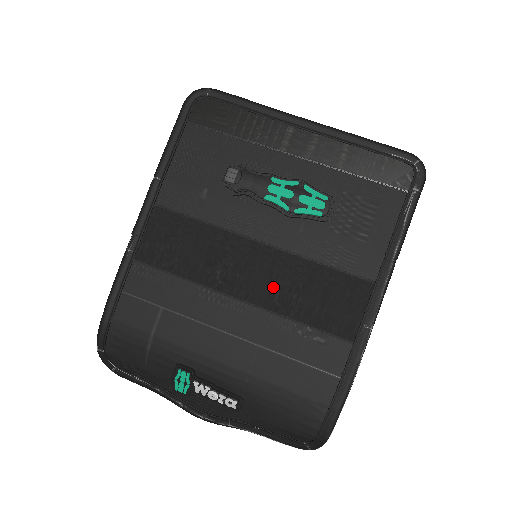
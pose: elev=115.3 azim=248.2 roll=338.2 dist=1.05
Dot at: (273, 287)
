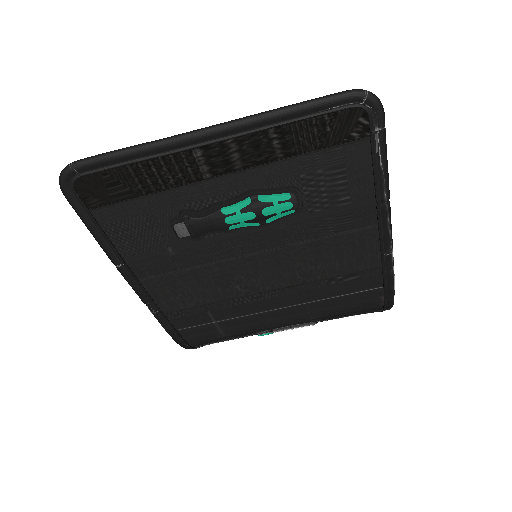
Dot at: (290, 272)
